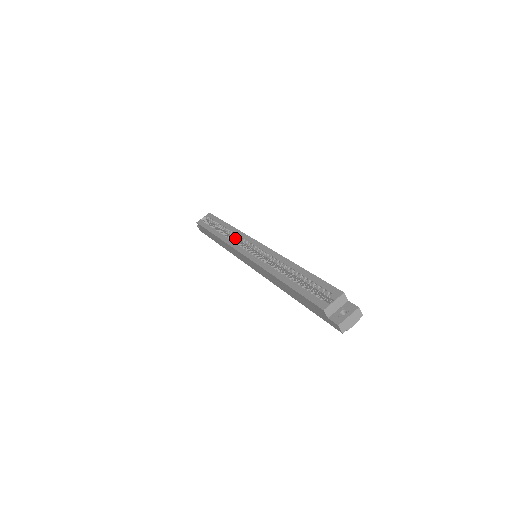
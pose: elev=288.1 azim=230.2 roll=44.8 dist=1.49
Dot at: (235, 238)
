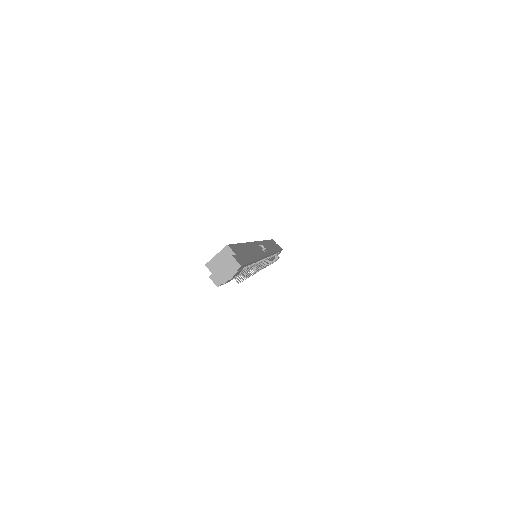
Dot at: occluded
